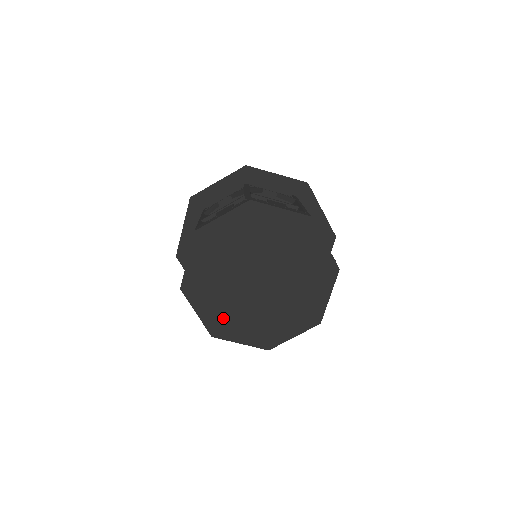
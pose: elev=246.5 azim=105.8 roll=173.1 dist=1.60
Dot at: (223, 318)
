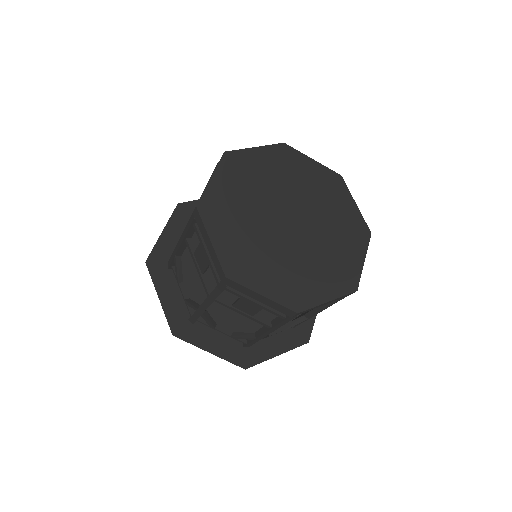
Dot at: (226, 207)
